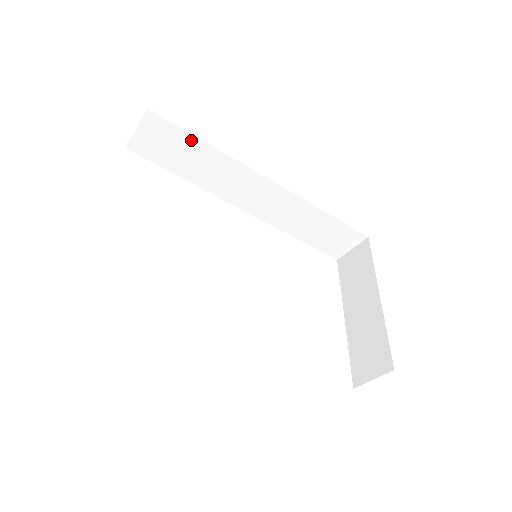
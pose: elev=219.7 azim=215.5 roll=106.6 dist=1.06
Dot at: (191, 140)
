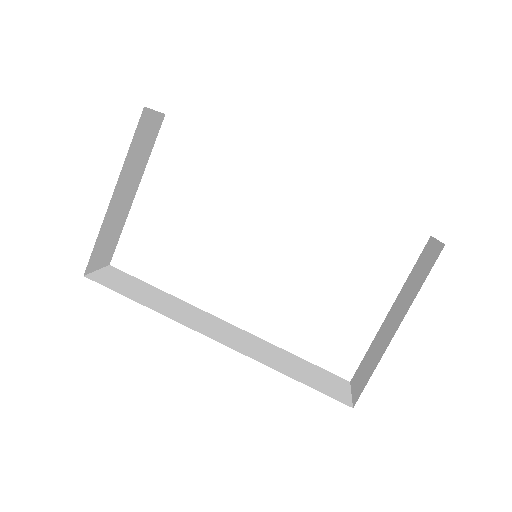
Dot at: occluded
